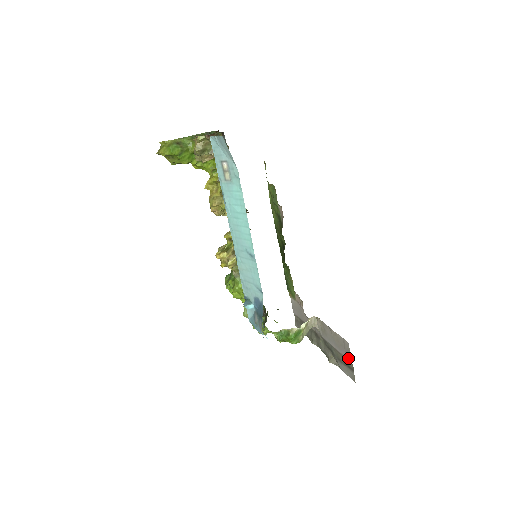
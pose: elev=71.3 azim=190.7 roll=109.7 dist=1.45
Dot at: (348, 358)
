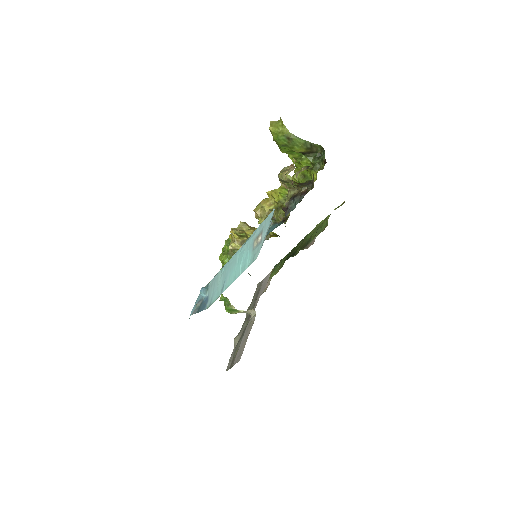
Dot at: (234, 362)
